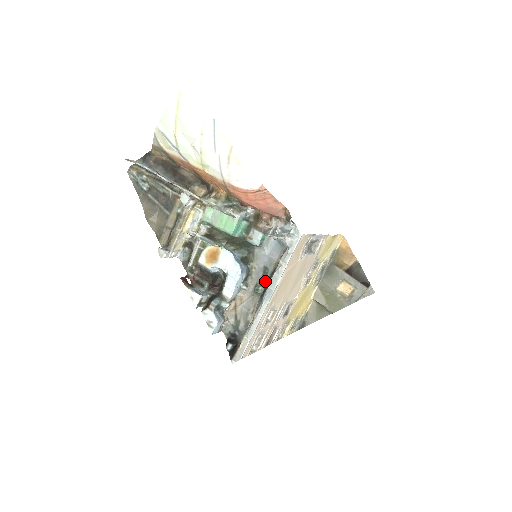
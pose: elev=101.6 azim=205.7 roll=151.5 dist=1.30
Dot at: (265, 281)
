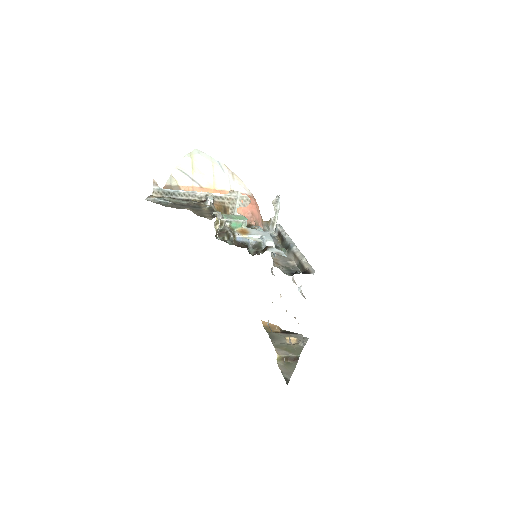
Dot at: occluded
